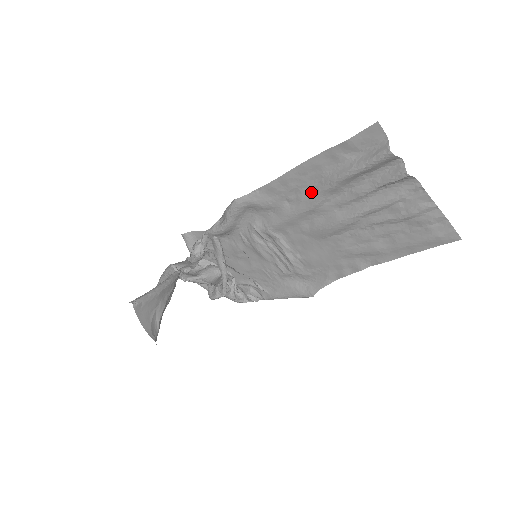
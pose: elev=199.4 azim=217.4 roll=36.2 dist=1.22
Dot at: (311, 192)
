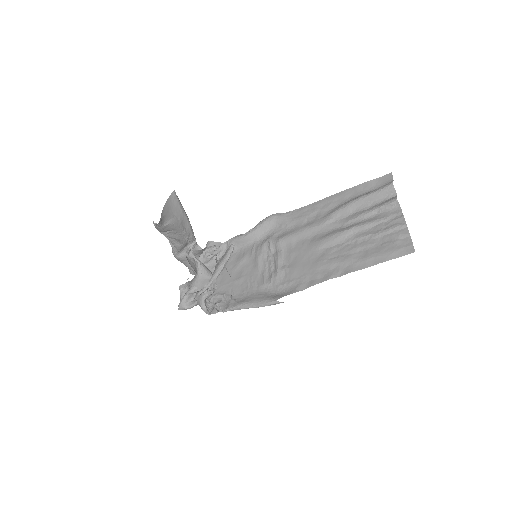
Dot at: (328, 213)
